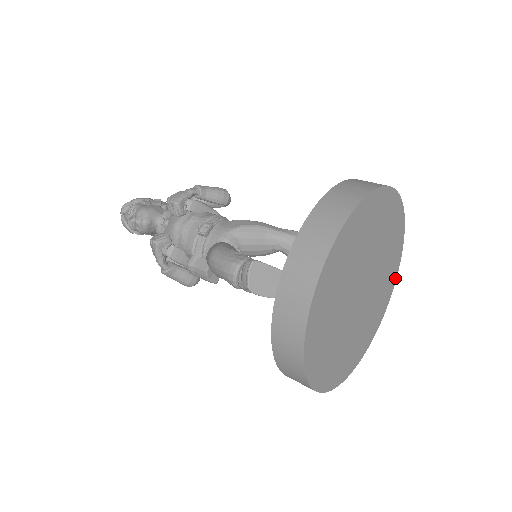
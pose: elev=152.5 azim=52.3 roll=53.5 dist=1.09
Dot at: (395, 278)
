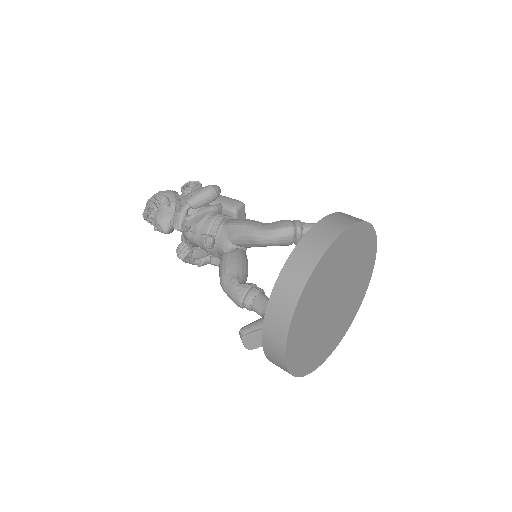
Dot at: (375, 241)
